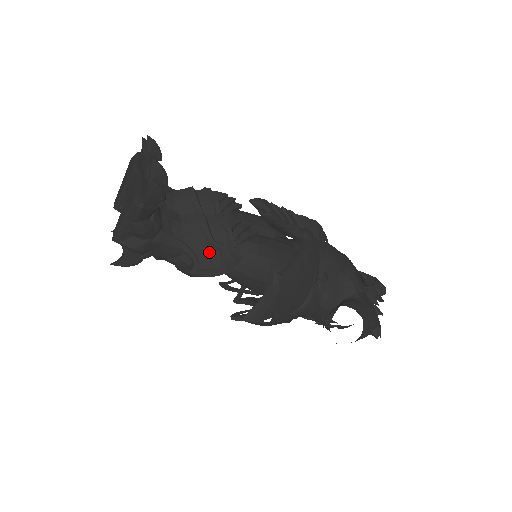
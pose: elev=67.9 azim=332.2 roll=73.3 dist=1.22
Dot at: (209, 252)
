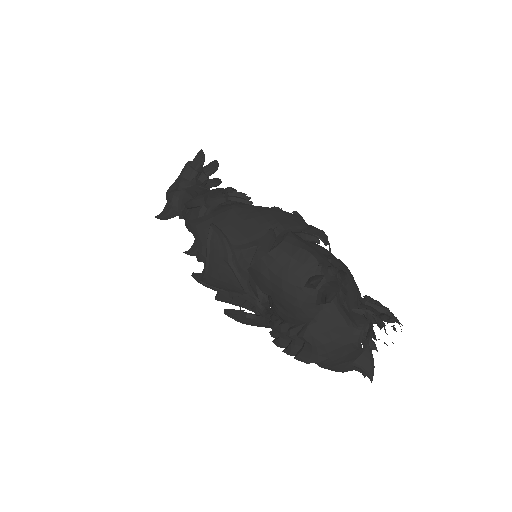
Dot at: occluded
